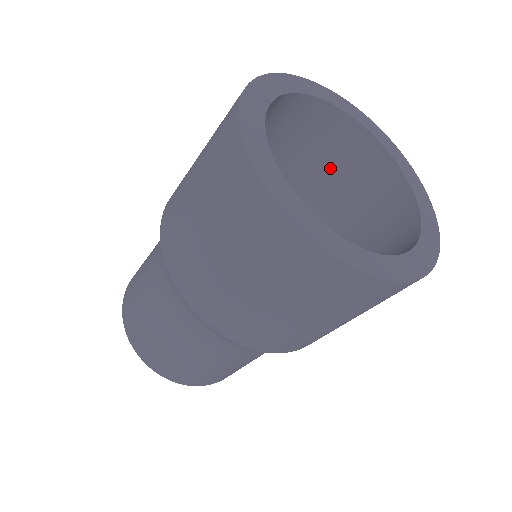
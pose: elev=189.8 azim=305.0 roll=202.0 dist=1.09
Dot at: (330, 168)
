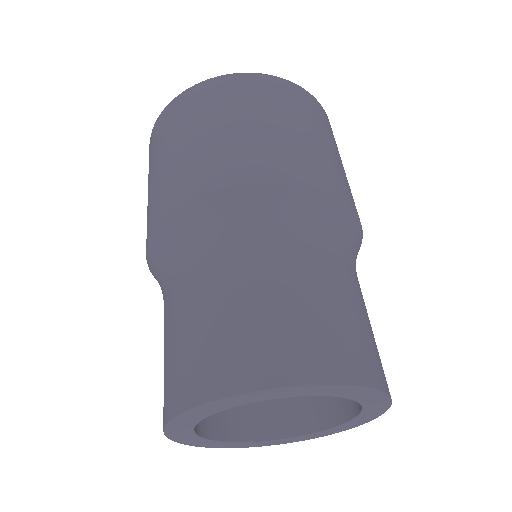
Dot at: occluded
